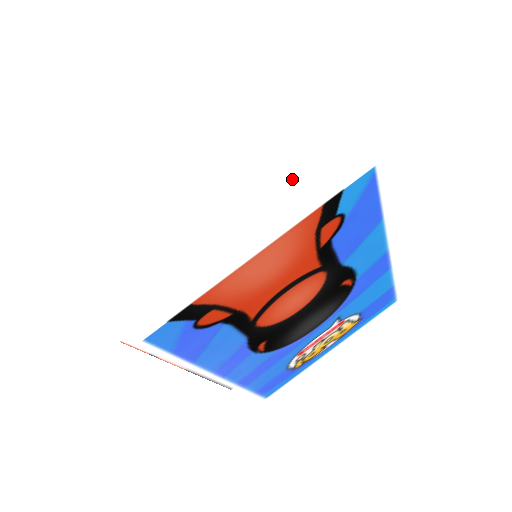
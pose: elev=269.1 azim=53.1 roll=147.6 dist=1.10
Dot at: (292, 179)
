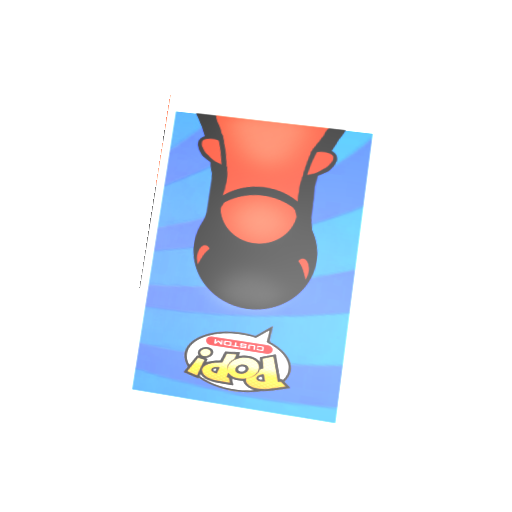
Dot at: occluded
